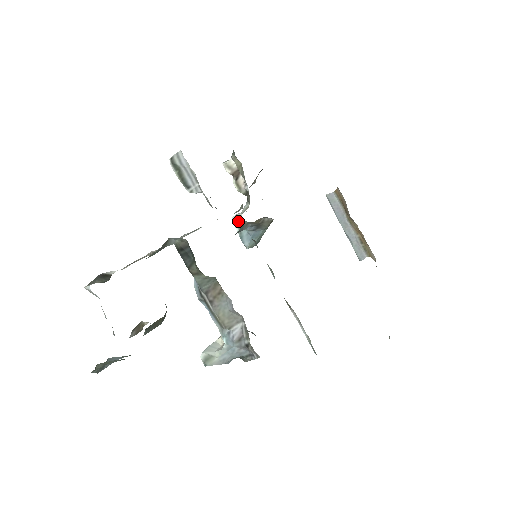
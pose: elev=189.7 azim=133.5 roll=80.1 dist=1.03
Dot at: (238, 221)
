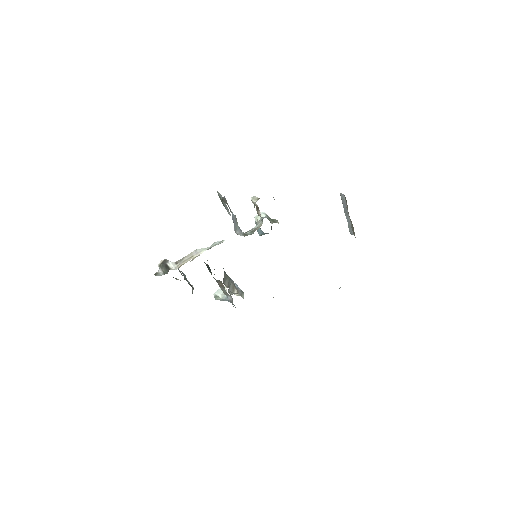
Dot at: (257, 223)
